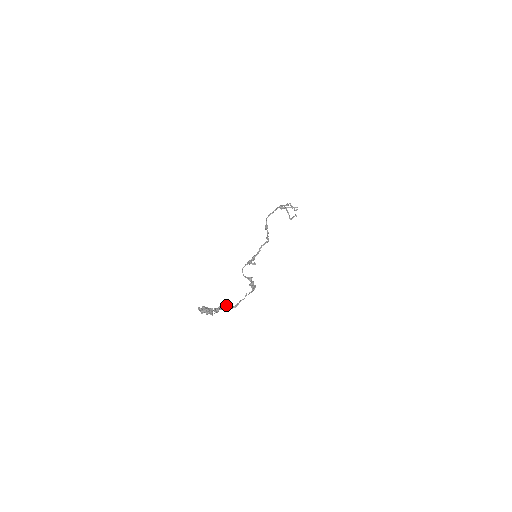
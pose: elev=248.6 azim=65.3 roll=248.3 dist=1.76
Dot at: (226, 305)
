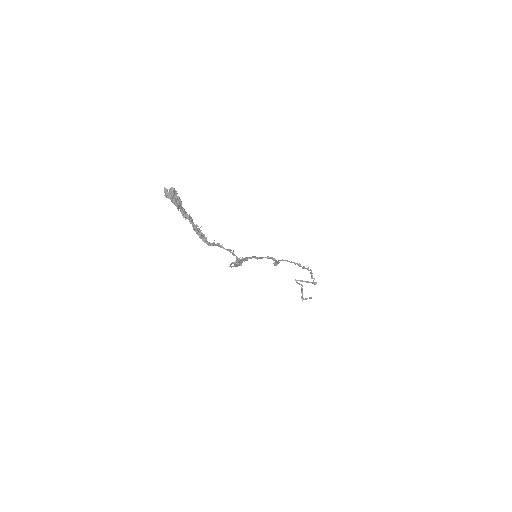
Dot at: (200, 227)
